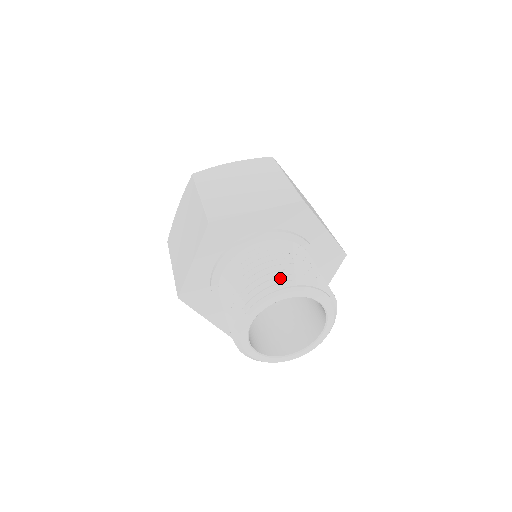
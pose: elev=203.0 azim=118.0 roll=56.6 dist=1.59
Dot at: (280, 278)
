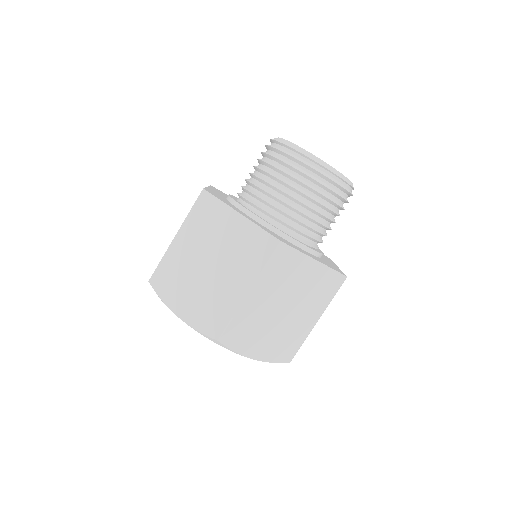
Dot at: occluded
